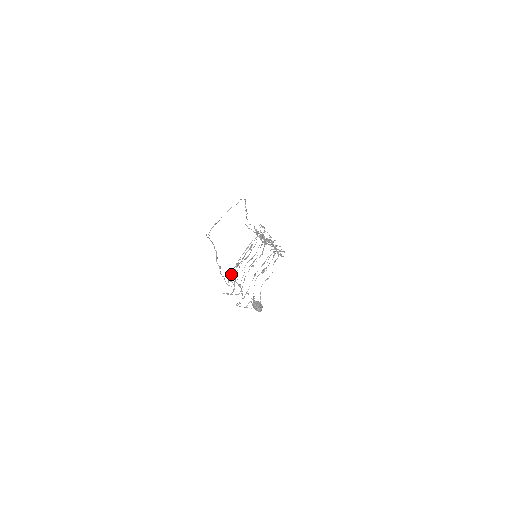
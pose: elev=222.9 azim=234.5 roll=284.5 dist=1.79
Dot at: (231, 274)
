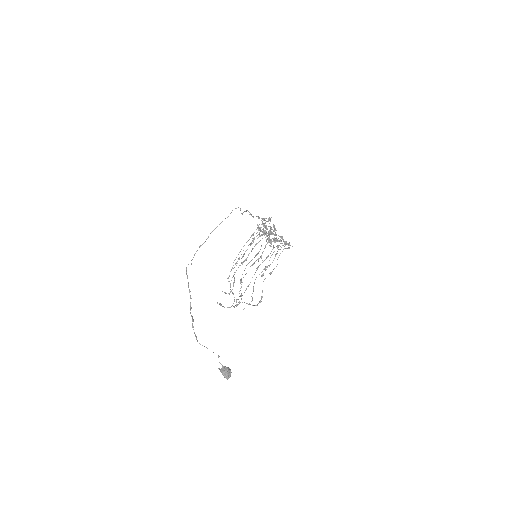
Dot at: occluded
